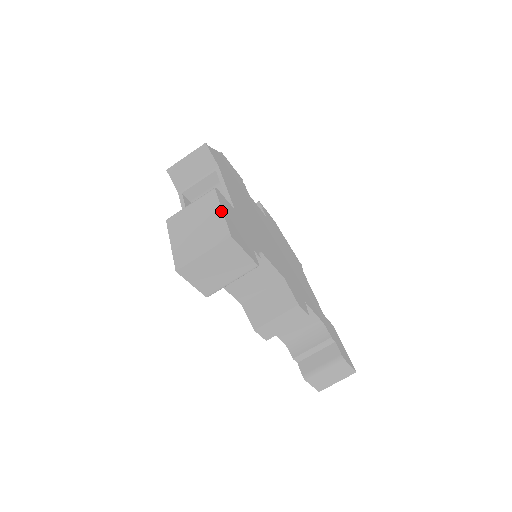
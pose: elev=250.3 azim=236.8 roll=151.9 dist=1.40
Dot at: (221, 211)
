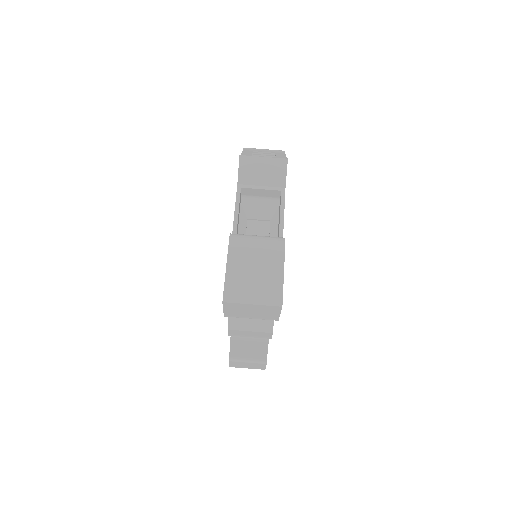
Dot at: (283, 272)
